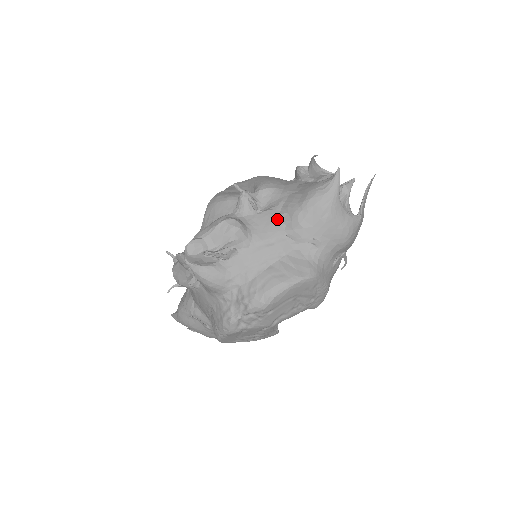
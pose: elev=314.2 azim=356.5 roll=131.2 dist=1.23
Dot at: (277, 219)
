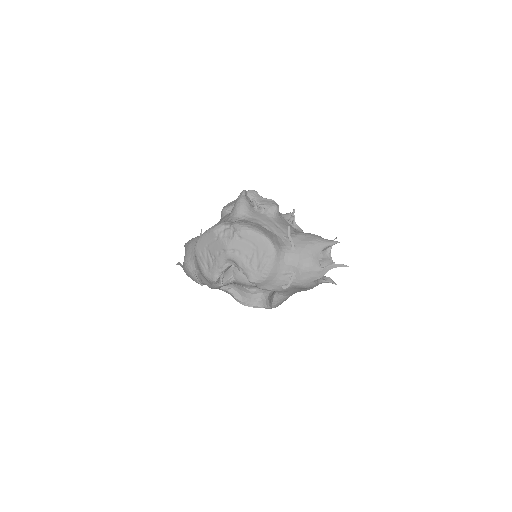
Dot at: (292, 229)
